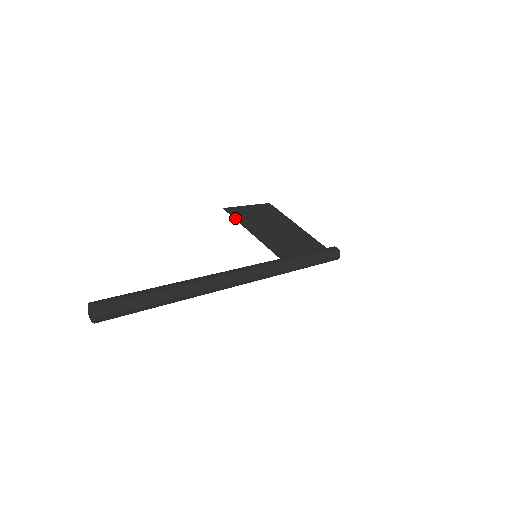
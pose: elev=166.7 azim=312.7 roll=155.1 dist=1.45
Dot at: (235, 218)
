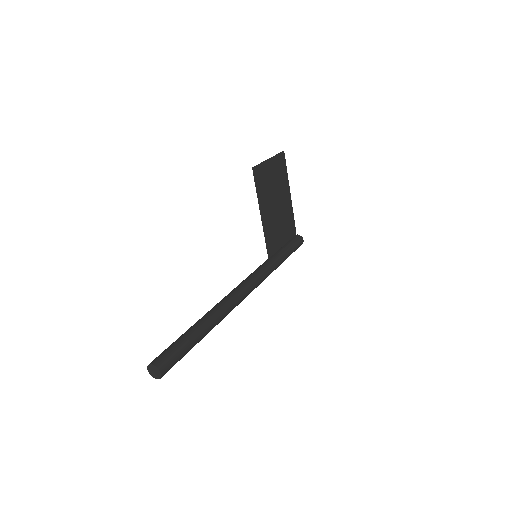
Dot at: (256, 188)
